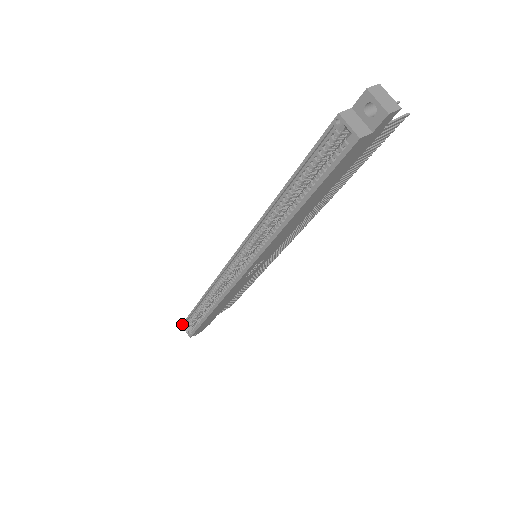
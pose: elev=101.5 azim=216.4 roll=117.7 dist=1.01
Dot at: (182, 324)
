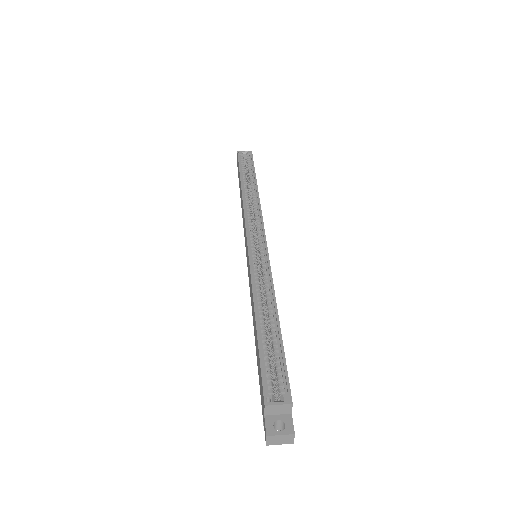
Dot at: (264, 400)
